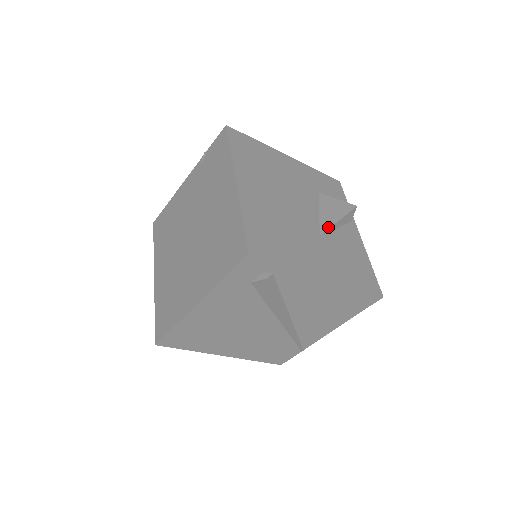
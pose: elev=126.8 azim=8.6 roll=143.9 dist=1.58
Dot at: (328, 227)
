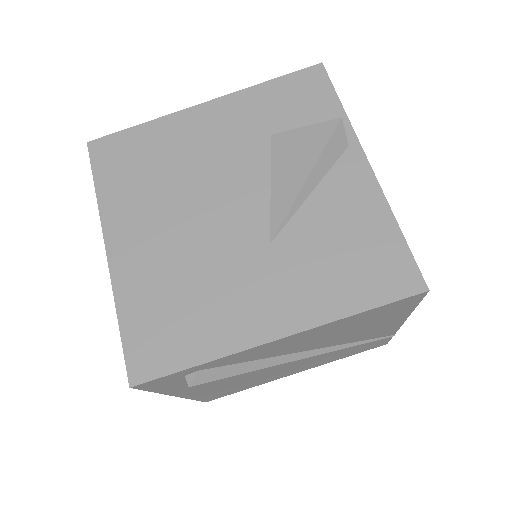
Dot at: (285, 212)
